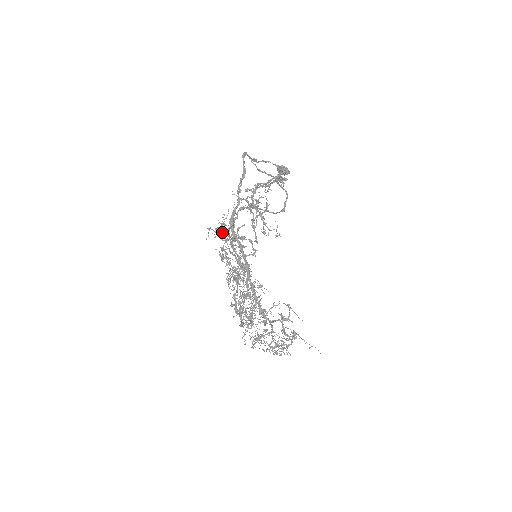
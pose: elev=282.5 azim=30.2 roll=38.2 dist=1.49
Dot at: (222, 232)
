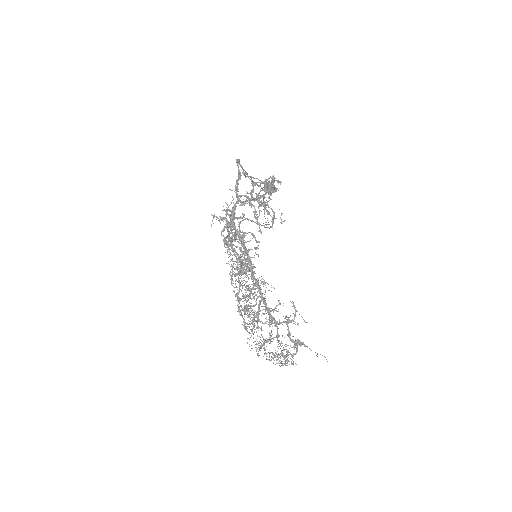
Dot at: (226, 220)
